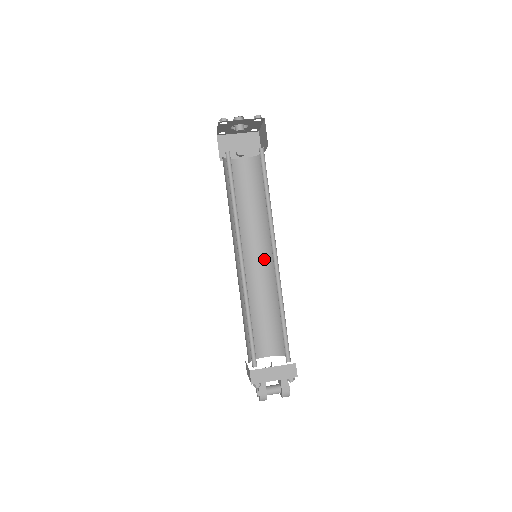
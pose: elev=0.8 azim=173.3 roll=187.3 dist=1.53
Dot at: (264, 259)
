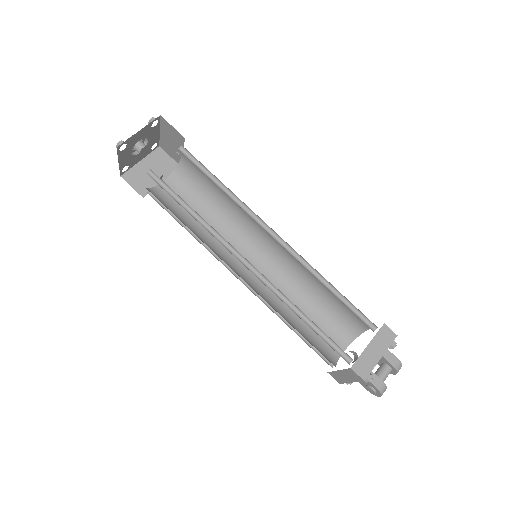
Dot at: (263, 258)
